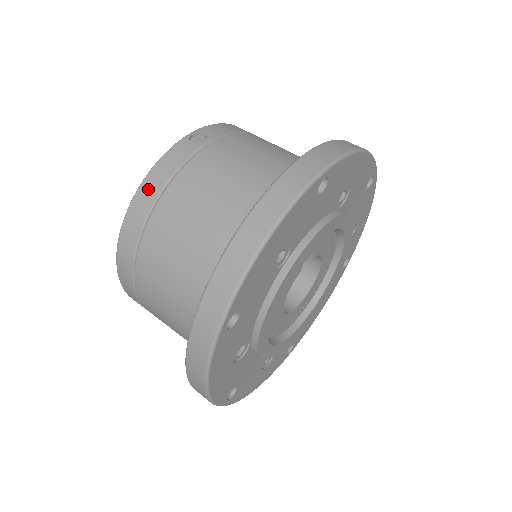
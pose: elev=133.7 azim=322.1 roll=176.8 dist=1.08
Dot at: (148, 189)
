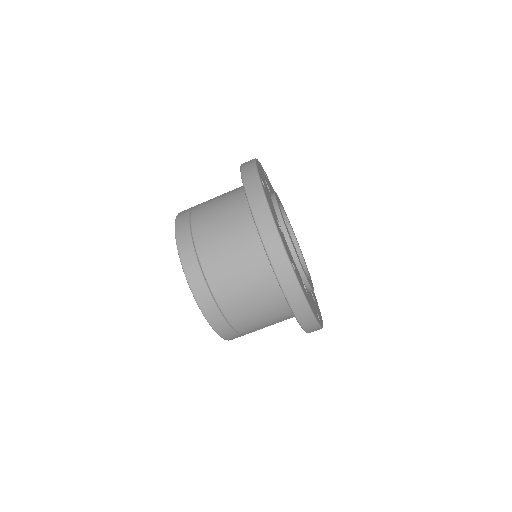
Dot at: (183, 212)
